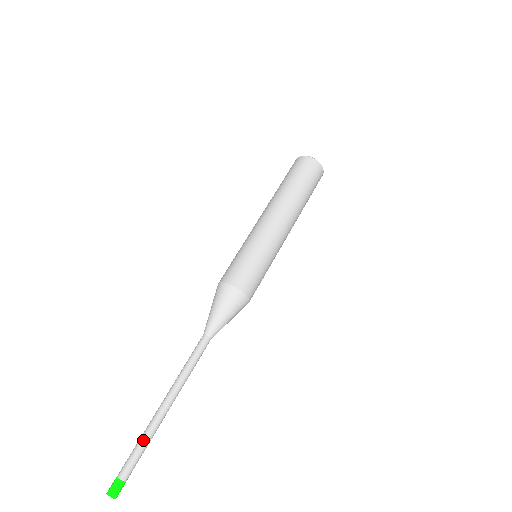
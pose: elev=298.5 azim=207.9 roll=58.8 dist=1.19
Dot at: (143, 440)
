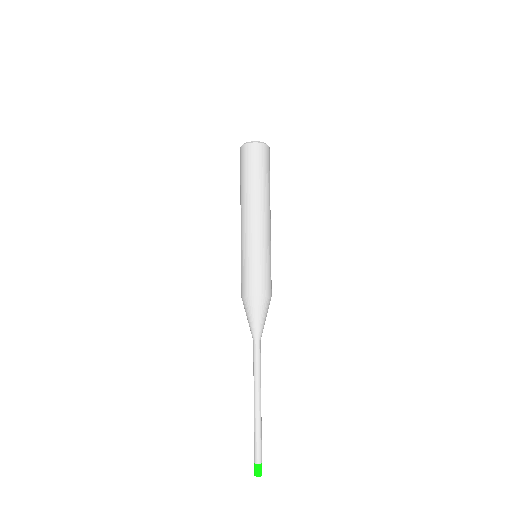
Dot at: (261, 433)
